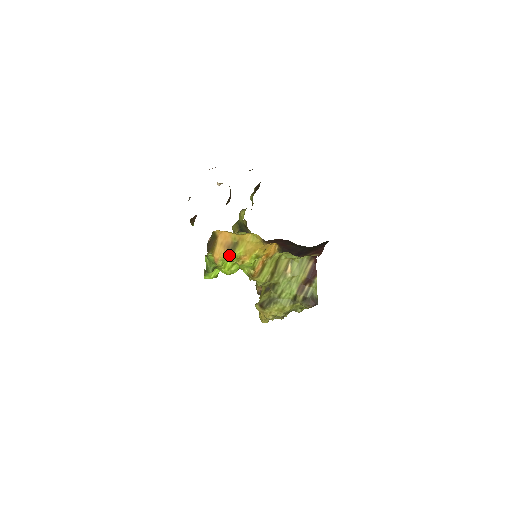
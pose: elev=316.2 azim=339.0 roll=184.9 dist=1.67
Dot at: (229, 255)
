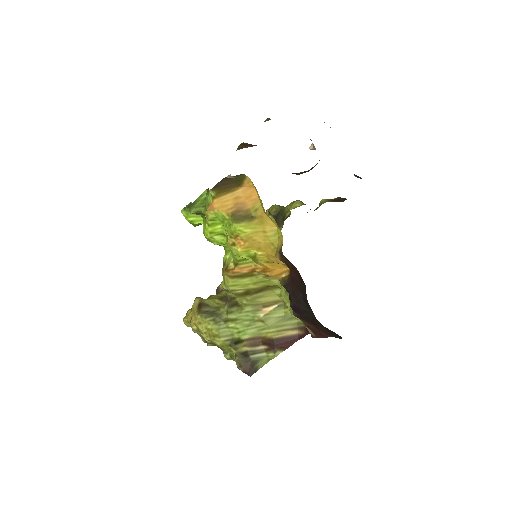
Dot at: (229, 219)
